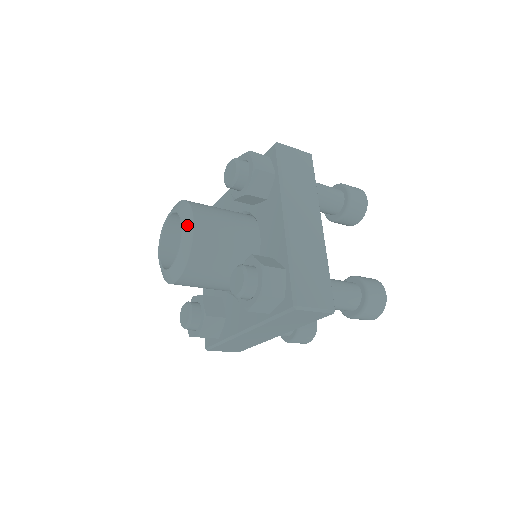
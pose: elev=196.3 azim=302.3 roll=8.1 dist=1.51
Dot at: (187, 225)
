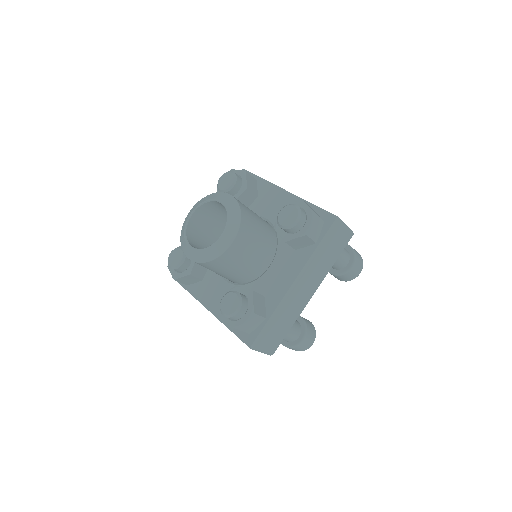
Dot at: (225, 197)
